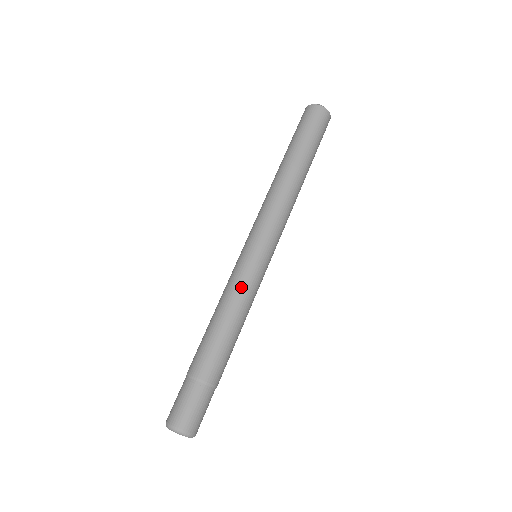
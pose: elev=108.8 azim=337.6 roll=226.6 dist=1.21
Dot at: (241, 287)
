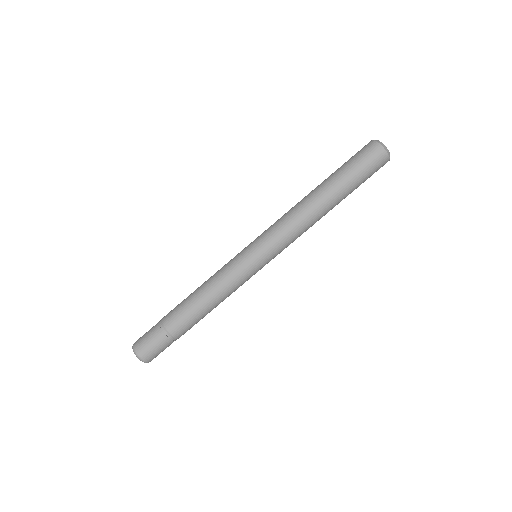
Dot at: (233, 283)
